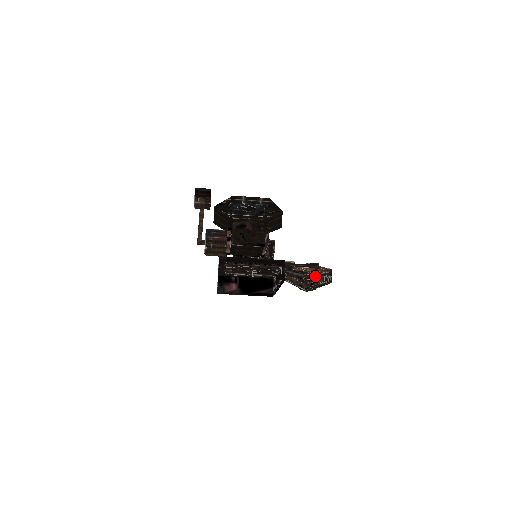
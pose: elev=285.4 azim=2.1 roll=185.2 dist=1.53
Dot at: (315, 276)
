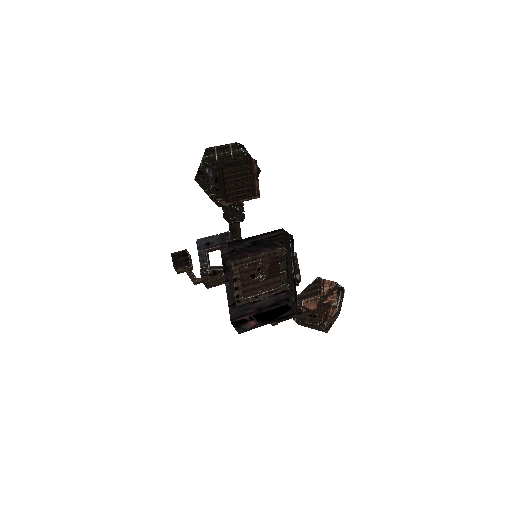
Dot at: (326, 295)
